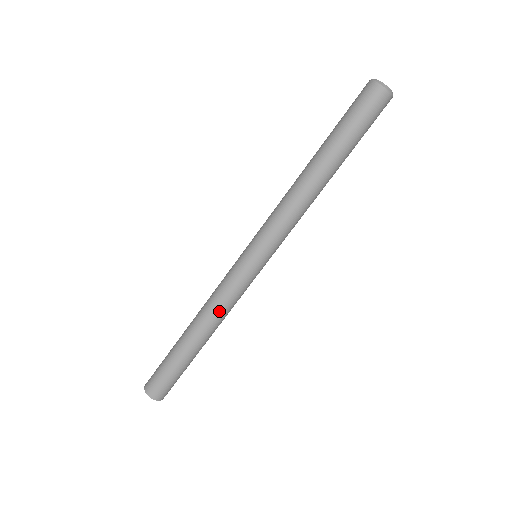
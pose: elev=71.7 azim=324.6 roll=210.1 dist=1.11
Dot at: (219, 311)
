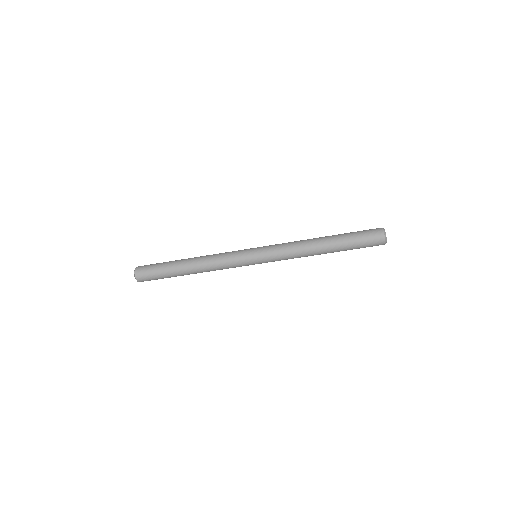
Dot at: (214, 267)
